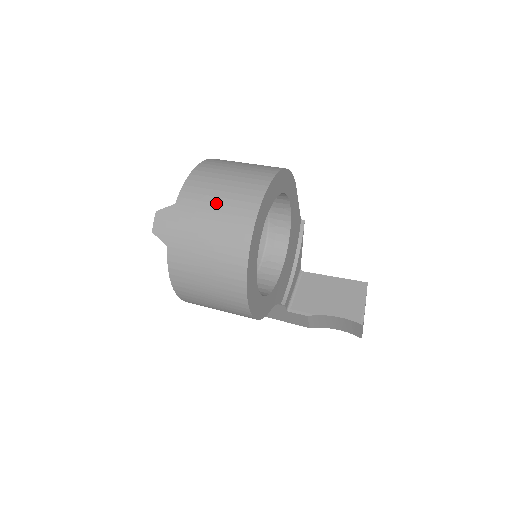
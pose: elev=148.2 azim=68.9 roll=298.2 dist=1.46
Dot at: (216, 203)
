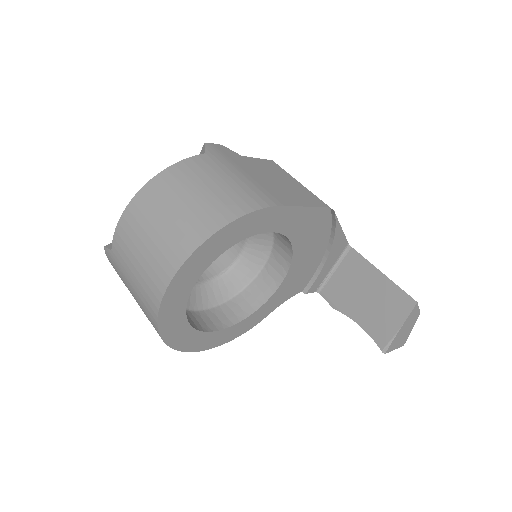
Dot at: (133, 274)
